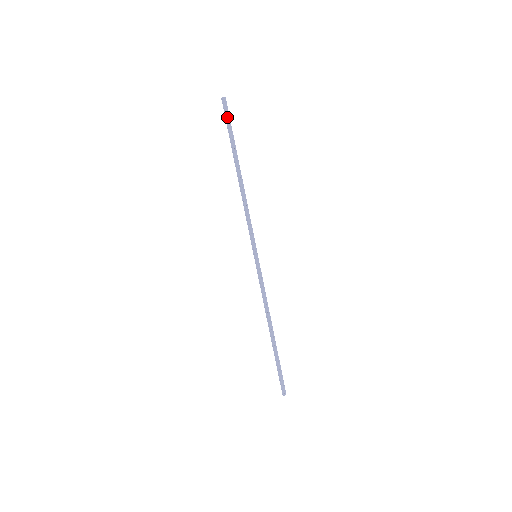
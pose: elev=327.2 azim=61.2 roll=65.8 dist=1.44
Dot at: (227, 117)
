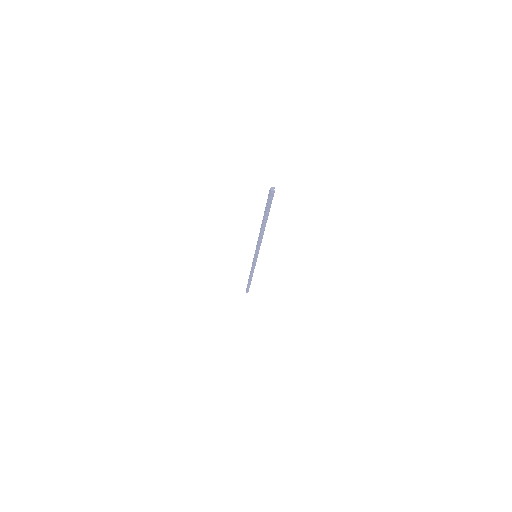
Dot at: (269, 201)
